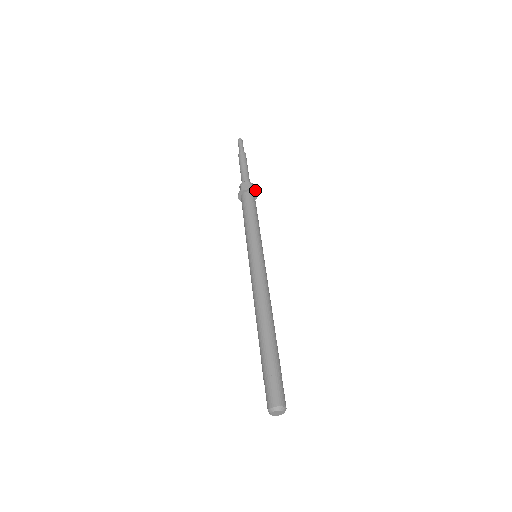
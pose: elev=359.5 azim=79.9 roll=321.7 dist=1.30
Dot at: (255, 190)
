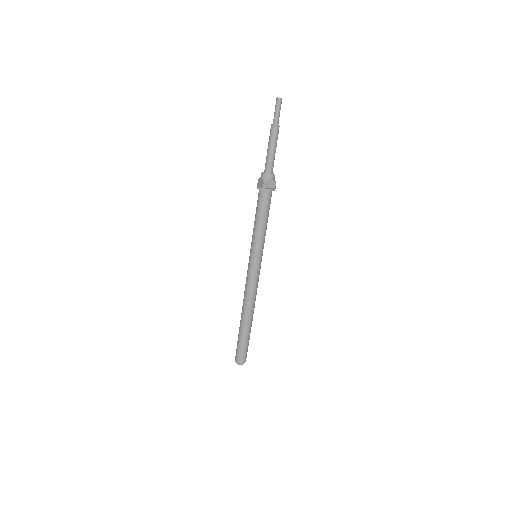
Dot at: occluded
